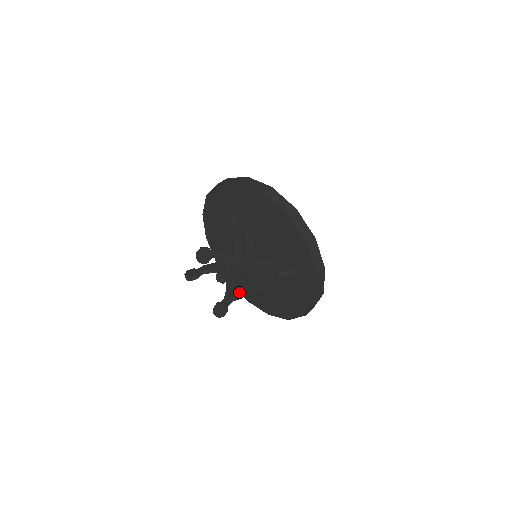
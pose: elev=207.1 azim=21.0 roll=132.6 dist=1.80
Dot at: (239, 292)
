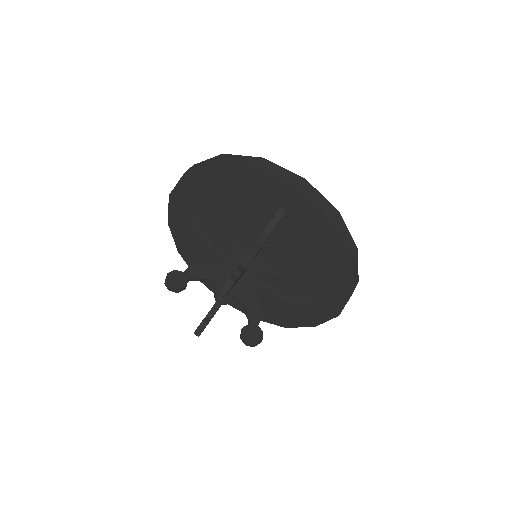
Dot at: occluded
